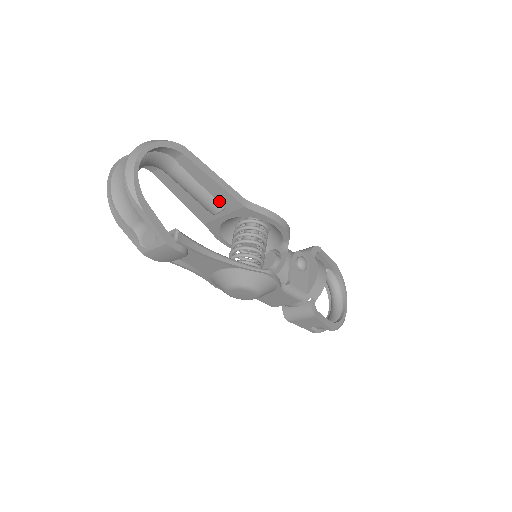
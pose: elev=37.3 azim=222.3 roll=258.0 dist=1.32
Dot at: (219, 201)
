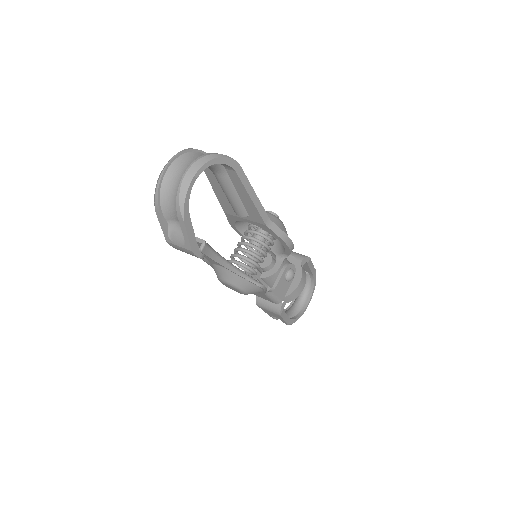
Dot at: (247, 210)
